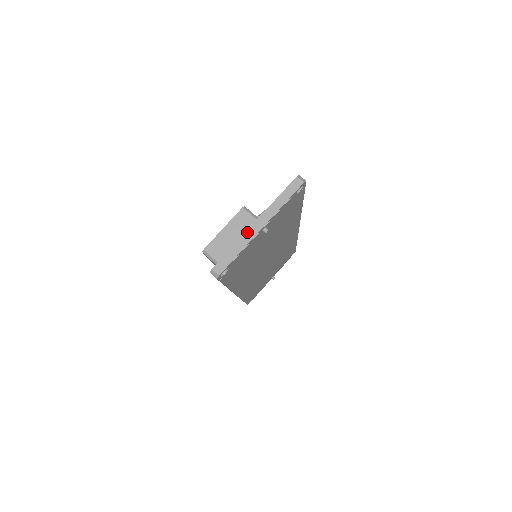
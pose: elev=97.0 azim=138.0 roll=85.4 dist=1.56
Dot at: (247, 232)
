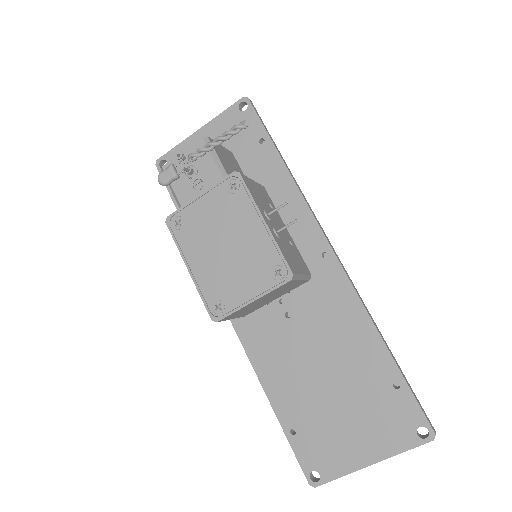
Dot at: (360, 469)
